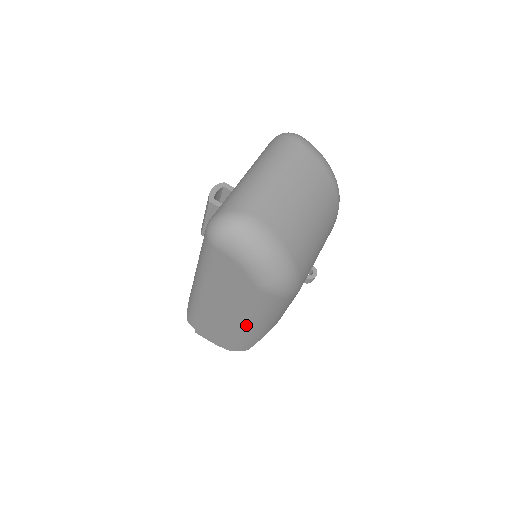
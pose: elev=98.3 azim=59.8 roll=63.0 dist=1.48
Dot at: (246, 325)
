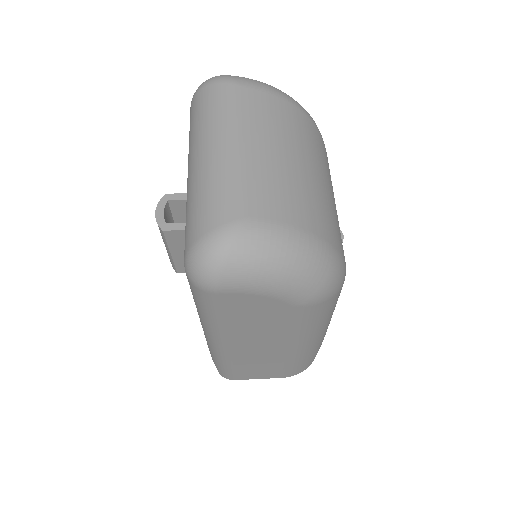
Dot at: (301, 348)
